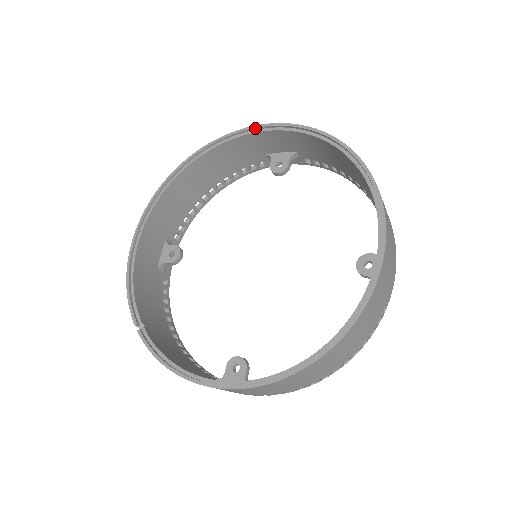
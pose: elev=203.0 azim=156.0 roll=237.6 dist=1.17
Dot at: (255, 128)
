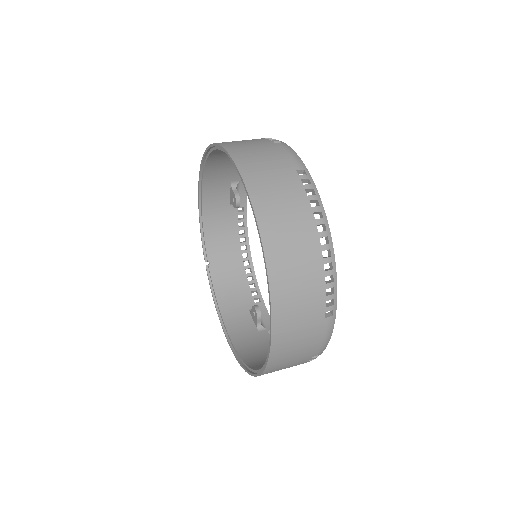
Dot at: (230, 157)
